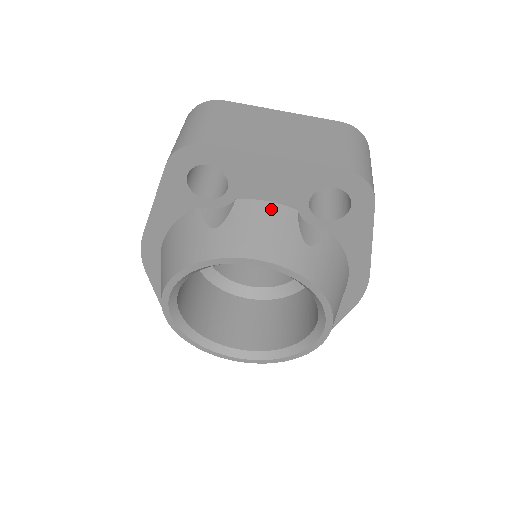
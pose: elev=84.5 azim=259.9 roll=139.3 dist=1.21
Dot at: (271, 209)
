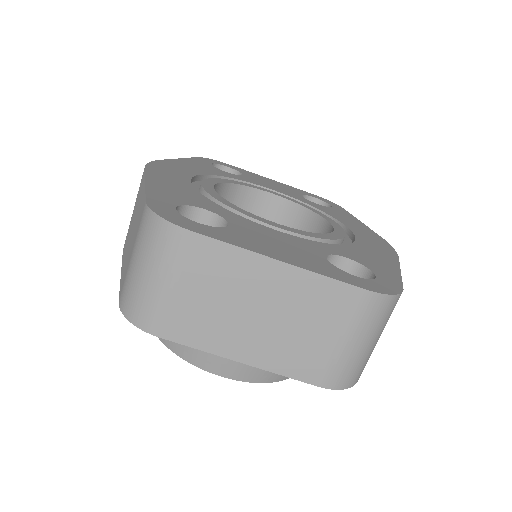
Dot at: occluded
